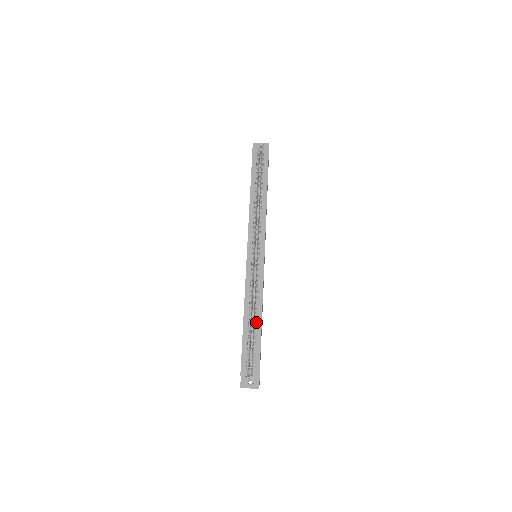
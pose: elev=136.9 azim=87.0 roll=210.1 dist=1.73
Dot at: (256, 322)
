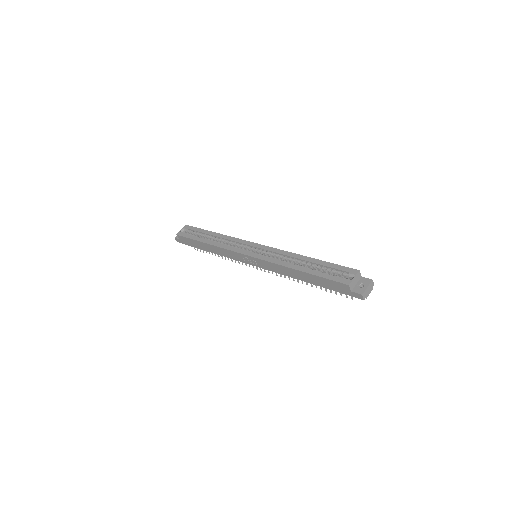
Dot at: (308, 262)
